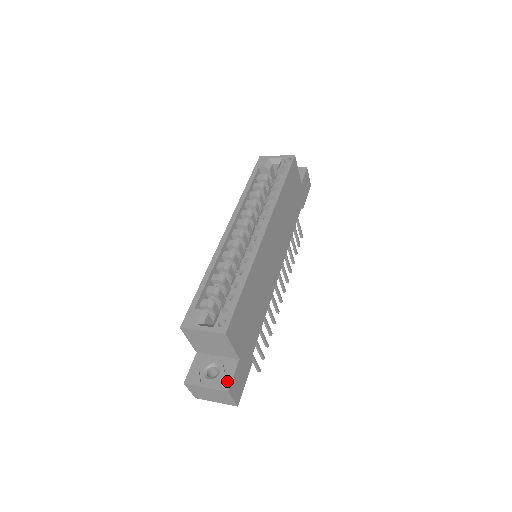
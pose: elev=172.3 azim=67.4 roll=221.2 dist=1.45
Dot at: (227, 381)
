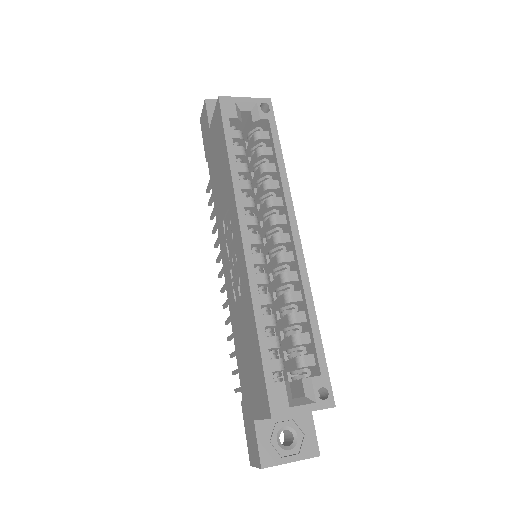
Dot at: (313, 444)
